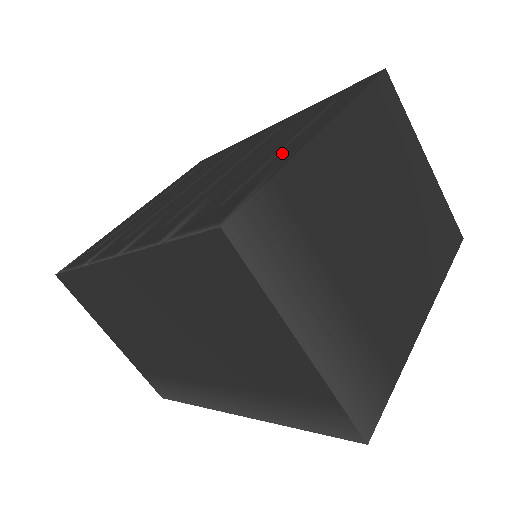
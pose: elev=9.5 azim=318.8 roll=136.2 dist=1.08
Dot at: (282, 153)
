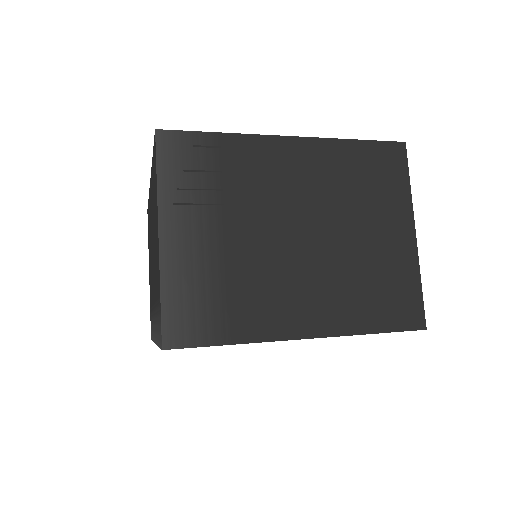
Dot at: occluded
